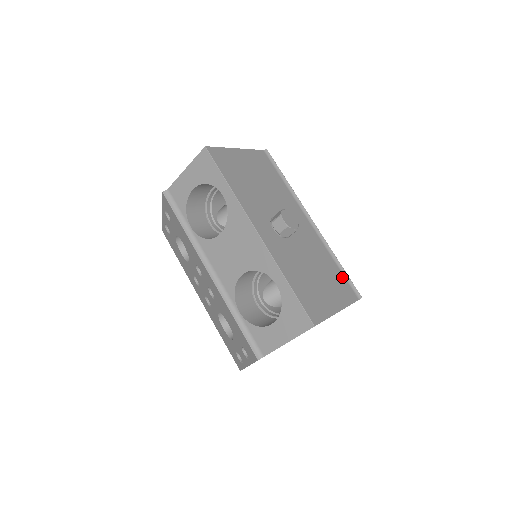
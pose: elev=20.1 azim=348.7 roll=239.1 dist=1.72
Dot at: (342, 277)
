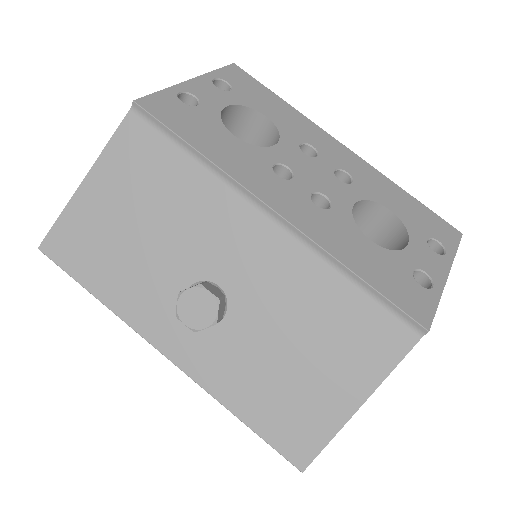
Dot at: (370, 308)
